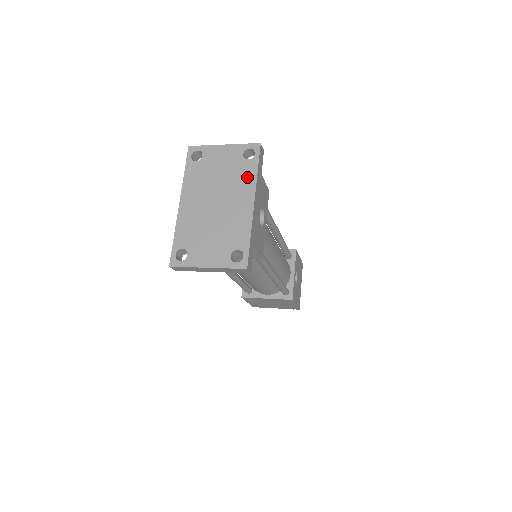
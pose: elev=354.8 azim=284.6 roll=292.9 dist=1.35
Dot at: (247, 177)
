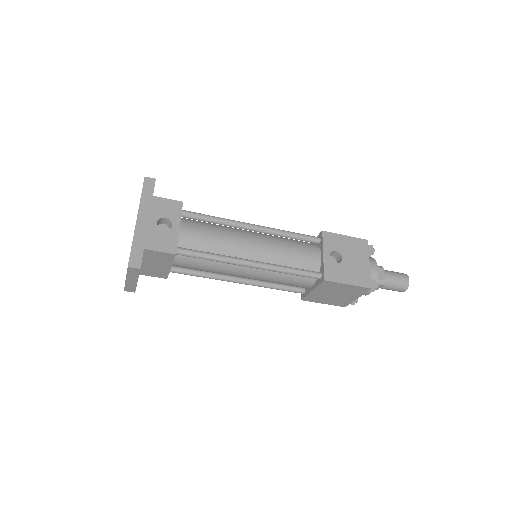
Dot at: occluded
